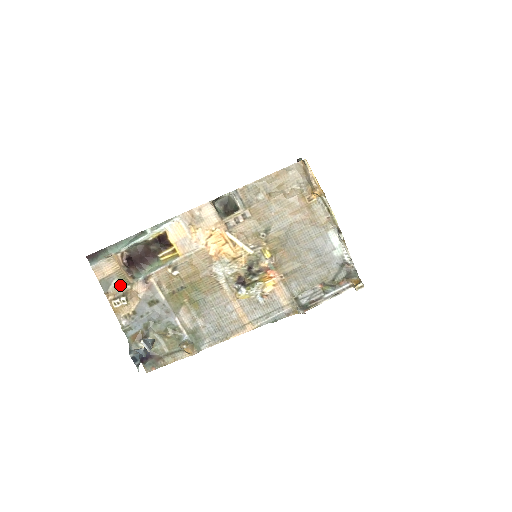
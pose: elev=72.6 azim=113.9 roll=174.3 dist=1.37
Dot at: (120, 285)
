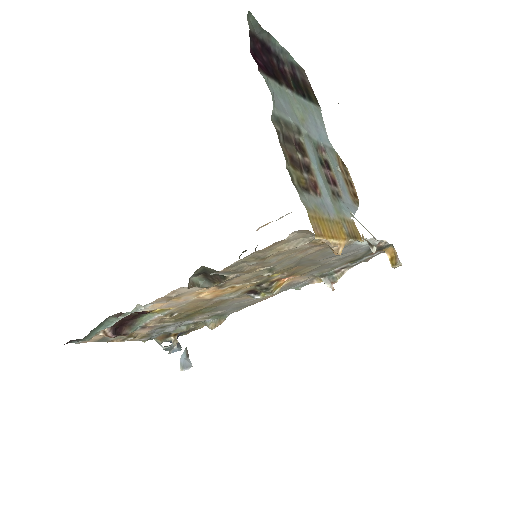
Dot at: occluded
